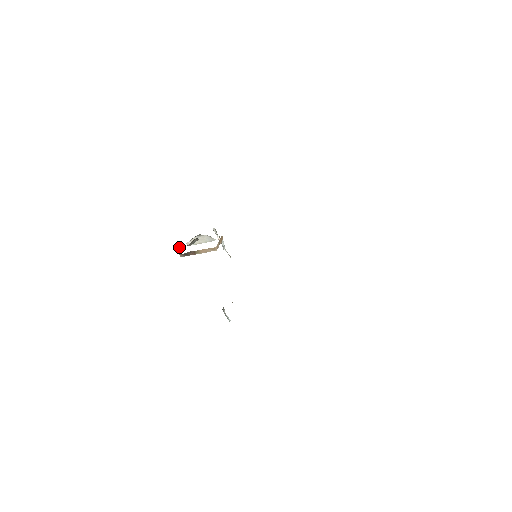
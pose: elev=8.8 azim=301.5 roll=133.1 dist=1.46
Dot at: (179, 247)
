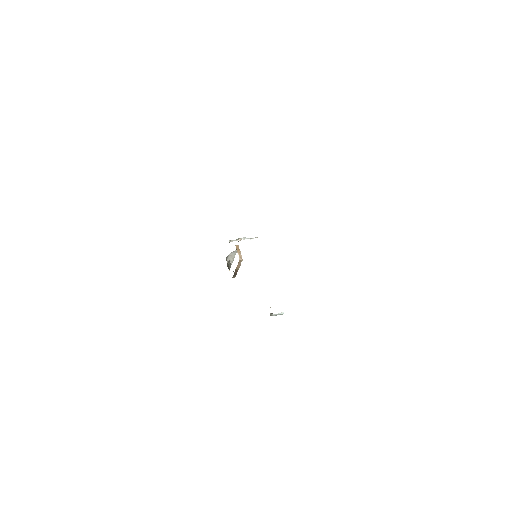
Dot at: occluded
